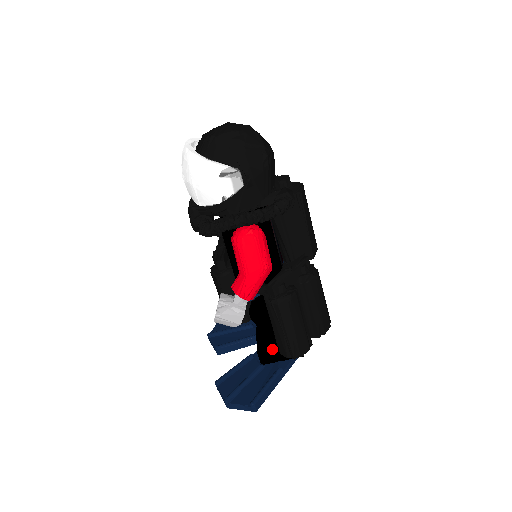
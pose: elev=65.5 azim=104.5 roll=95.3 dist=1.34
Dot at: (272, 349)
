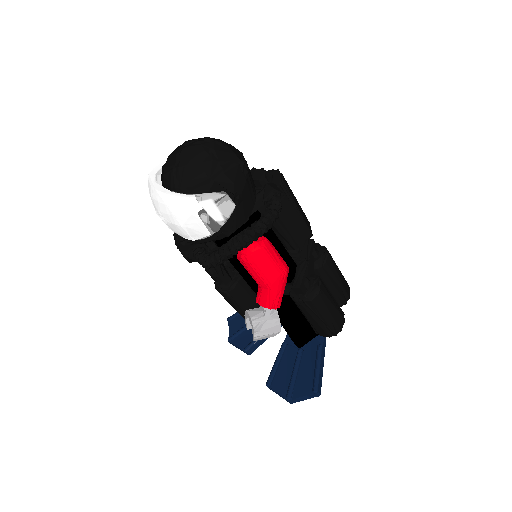
Dot at: (305, 332)
